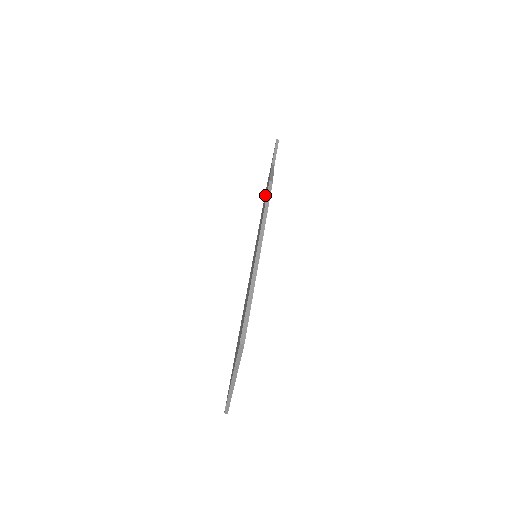
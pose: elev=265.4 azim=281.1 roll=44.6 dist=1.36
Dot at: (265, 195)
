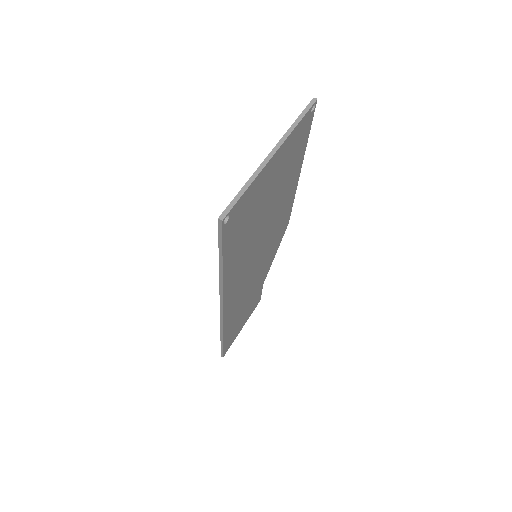
Dot at: occluded
